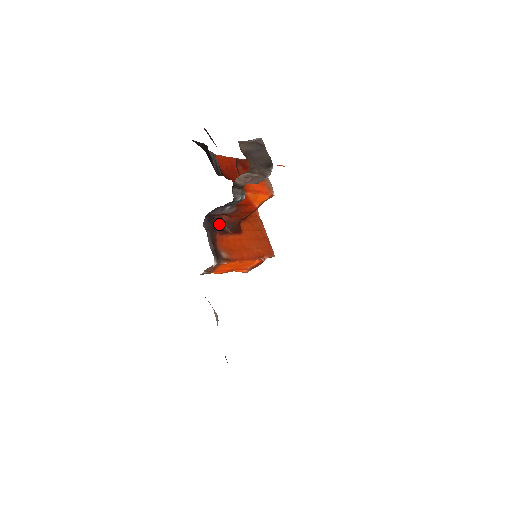
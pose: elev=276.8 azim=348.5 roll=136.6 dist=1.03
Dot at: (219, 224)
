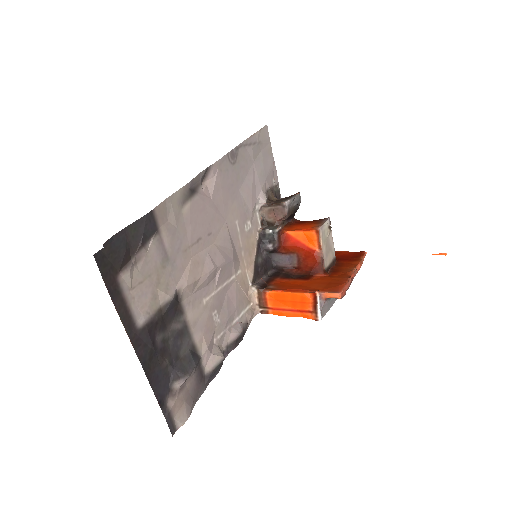
Dot at: (288, 275)
